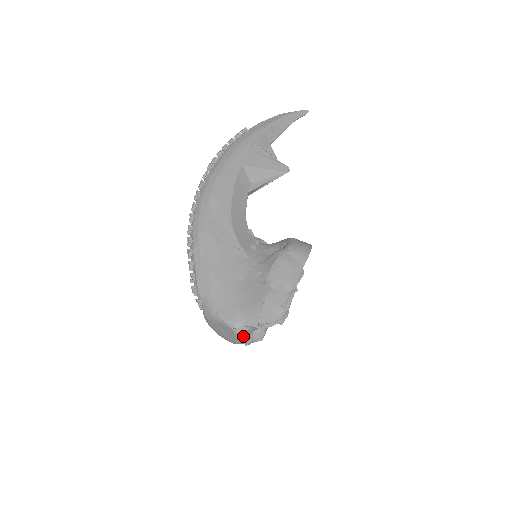
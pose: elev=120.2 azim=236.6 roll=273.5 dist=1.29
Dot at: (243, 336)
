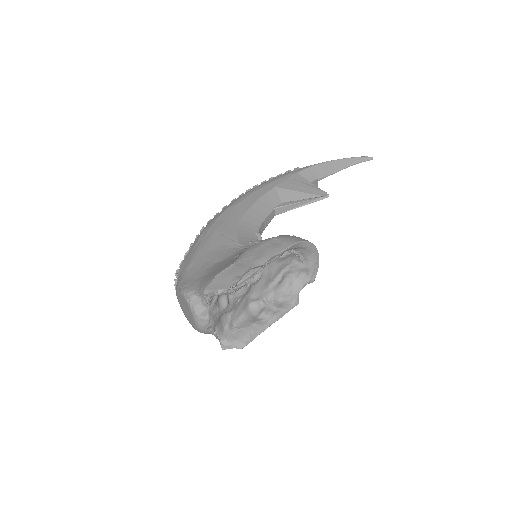
Dot at: (196, 309)
